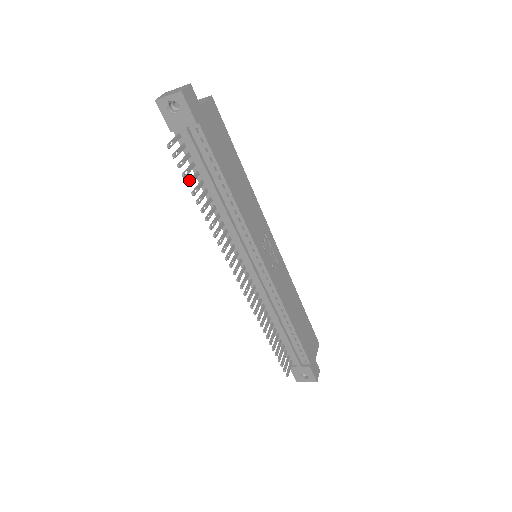
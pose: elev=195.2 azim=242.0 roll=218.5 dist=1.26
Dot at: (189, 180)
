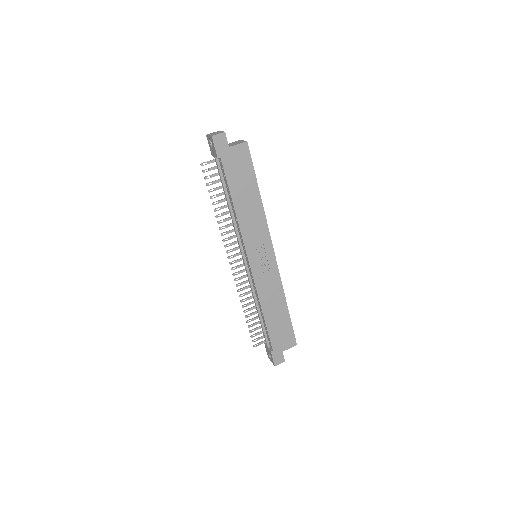
Dot at: occluded
